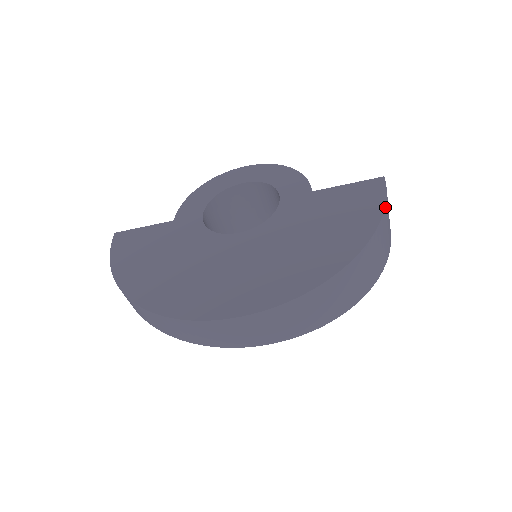
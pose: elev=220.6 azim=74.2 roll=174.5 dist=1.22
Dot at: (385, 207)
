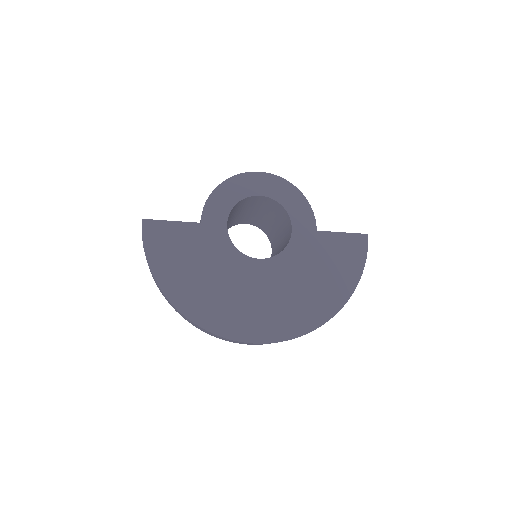
Dot at: occluded
